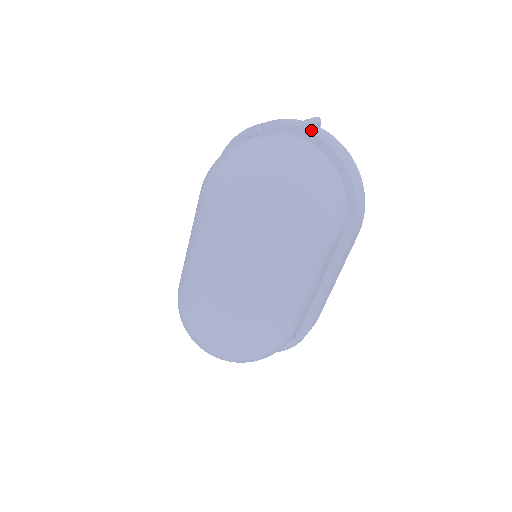
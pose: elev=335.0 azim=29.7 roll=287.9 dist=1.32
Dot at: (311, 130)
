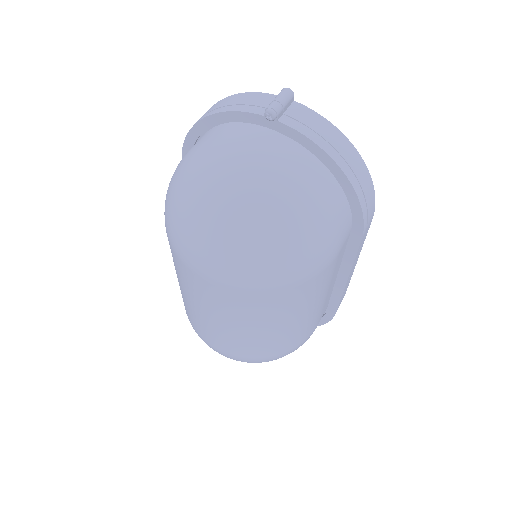
Dot at: (279, 118)
